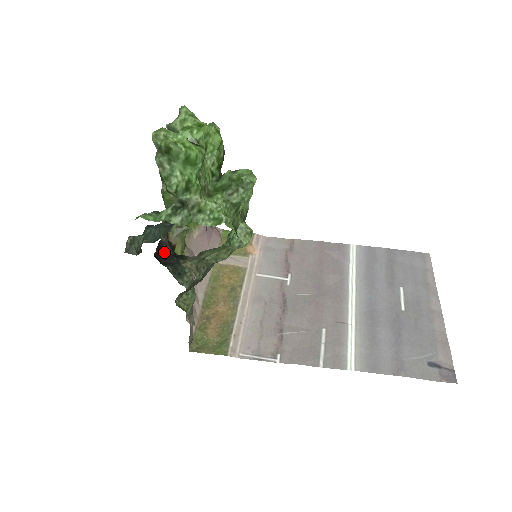
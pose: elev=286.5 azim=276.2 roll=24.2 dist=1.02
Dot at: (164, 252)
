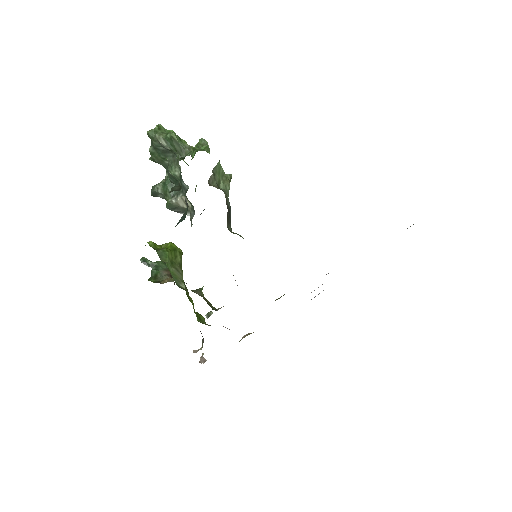
Dot at: occluded
